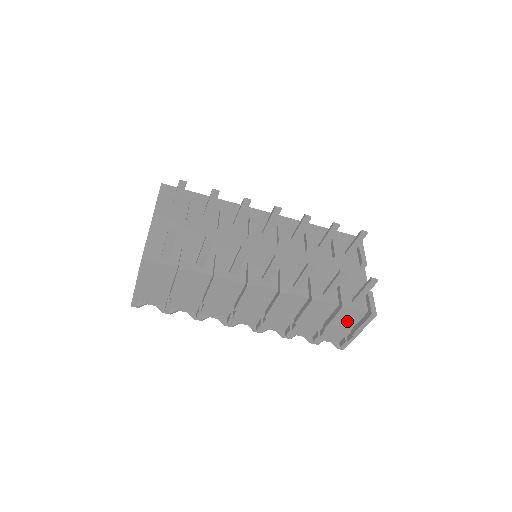
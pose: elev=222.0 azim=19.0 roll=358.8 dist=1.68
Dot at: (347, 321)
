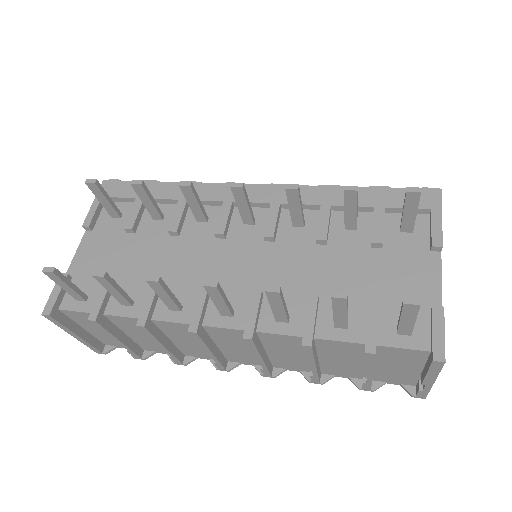
Dot at: (403, 363)
